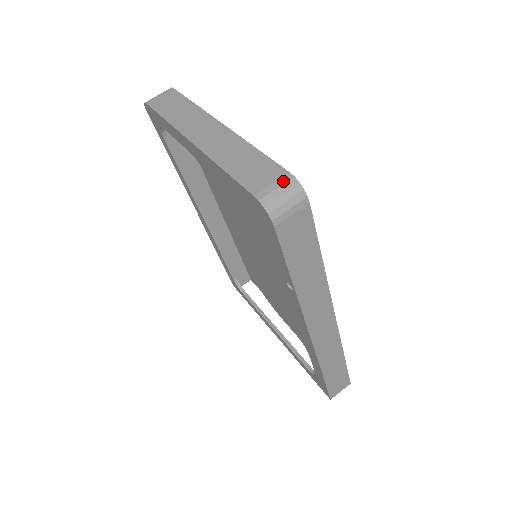
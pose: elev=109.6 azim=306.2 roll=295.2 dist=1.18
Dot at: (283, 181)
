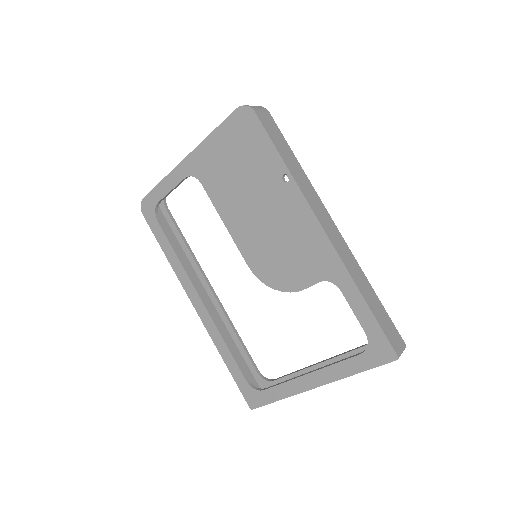
Dot at: occluded
